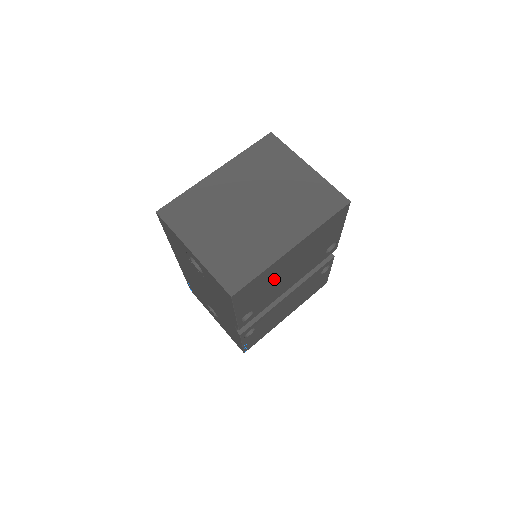
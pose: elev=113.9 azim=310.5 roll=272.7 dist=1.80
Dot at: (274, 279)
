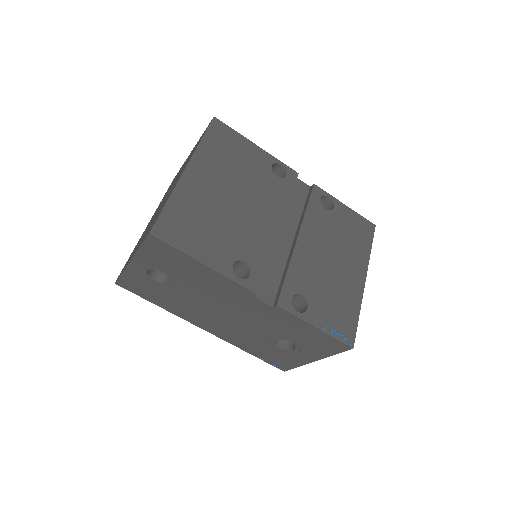
Dot at: (215, 212)
